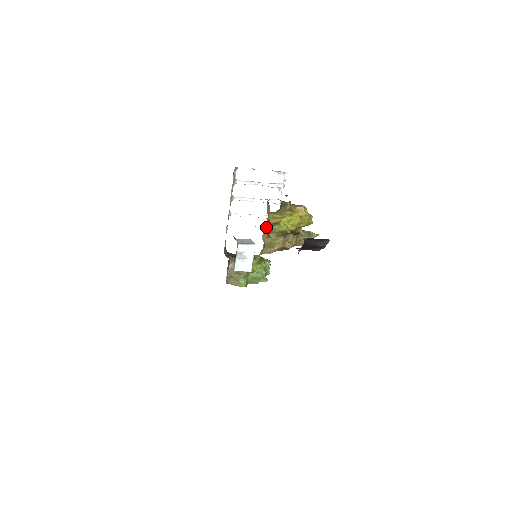
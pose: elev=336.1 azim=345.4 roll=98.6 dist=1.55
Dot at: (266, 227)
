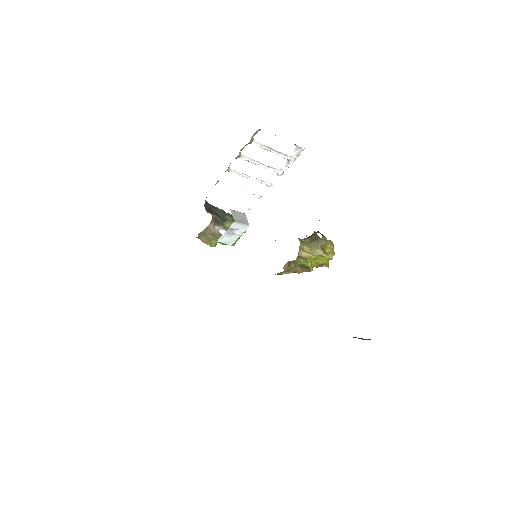
Dot at: (294, 260)
